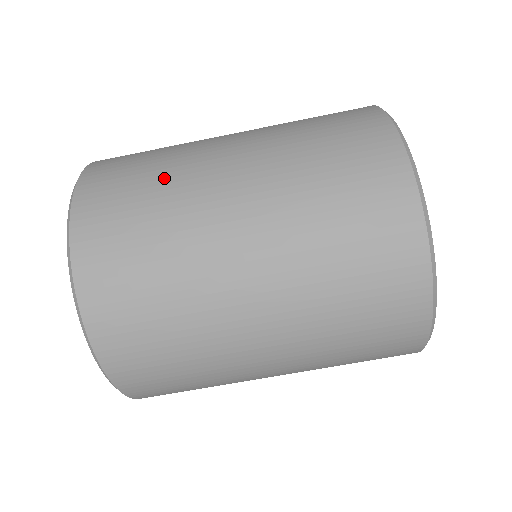
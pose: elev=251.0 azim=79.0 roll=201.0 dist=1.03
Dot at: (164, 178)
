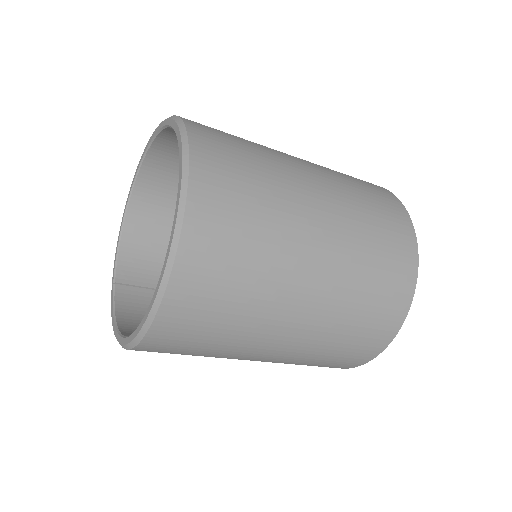
Dot at: (270, 195)
